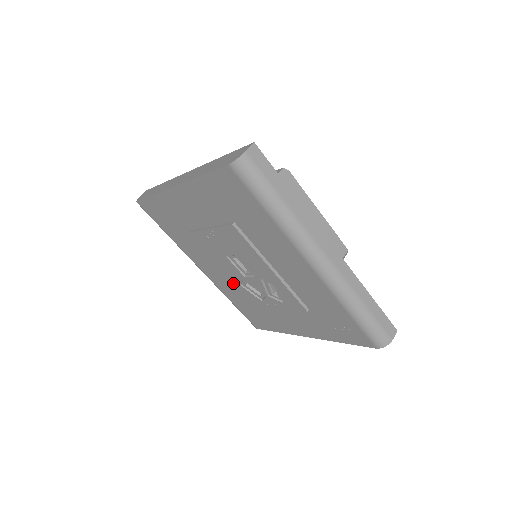
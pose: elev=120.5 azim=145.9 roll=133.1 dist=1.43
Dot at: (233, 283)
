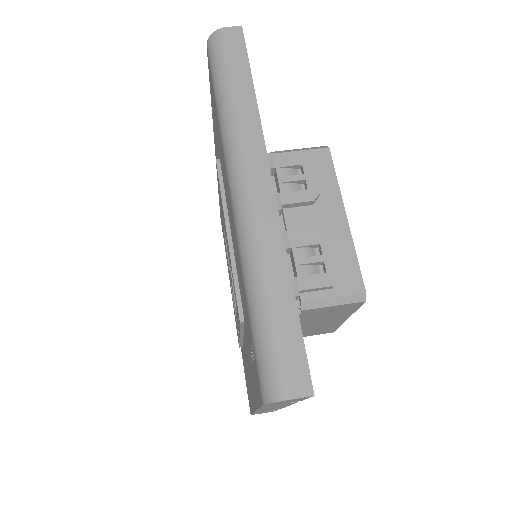
Dot at: (232, 299)
